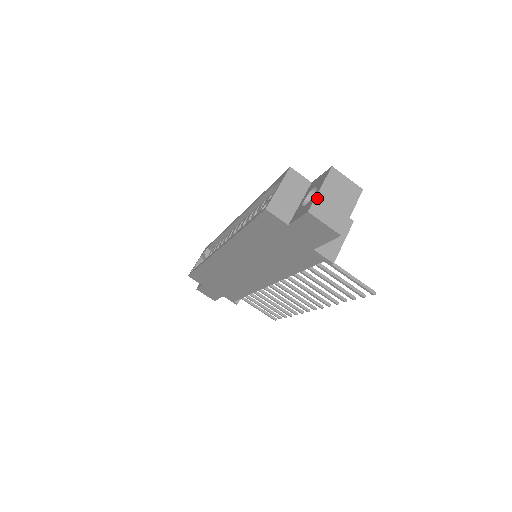
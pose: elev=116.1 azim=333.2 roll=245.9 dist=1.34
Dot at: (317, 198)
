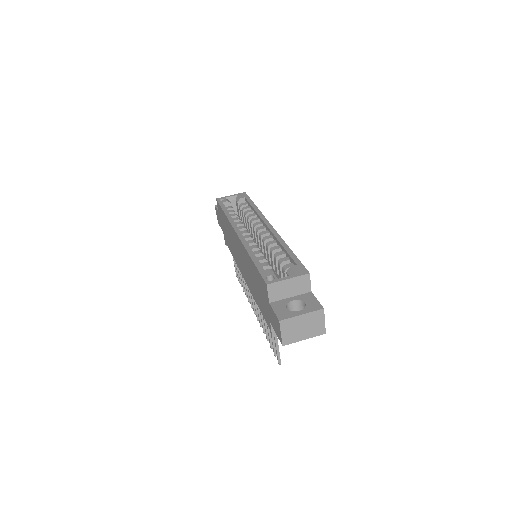
Dot at: (293, 318)
